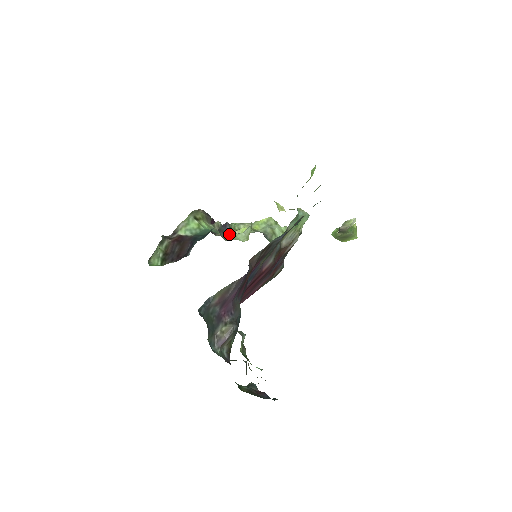
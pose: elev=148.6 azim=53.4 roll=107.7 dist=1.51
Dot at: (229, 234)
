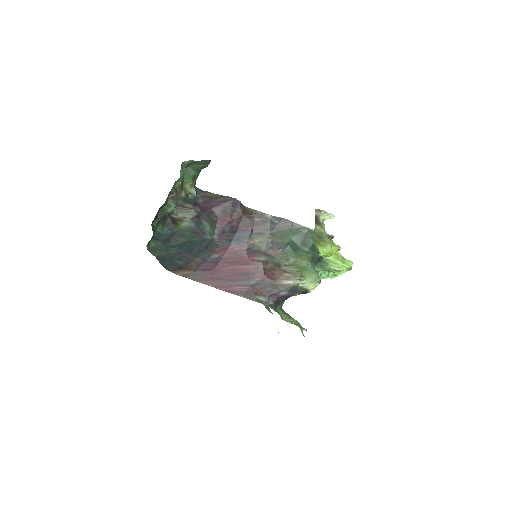
Dot at: occluded
